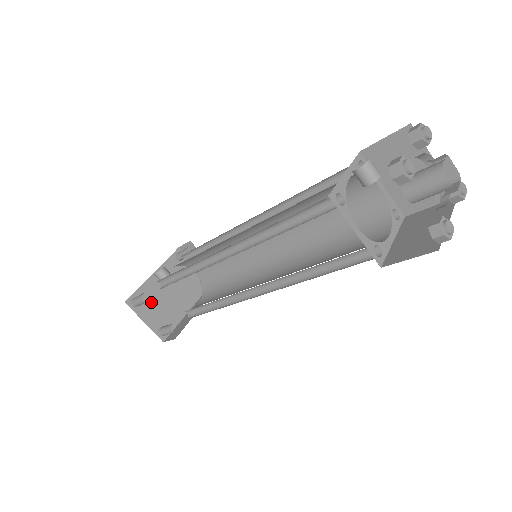
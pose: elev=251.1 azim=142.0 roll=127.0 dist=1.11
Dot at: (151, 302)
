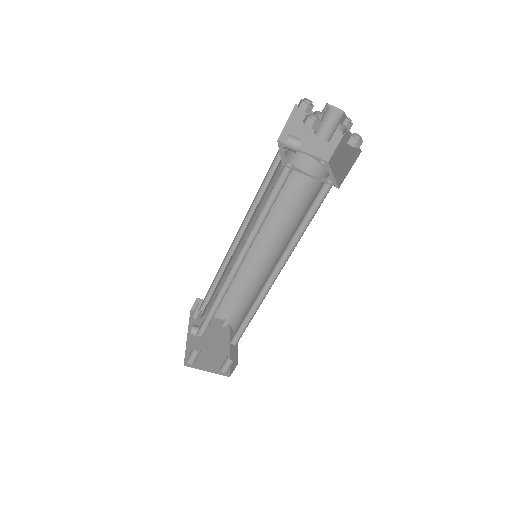
Dot at: (201, 356)
